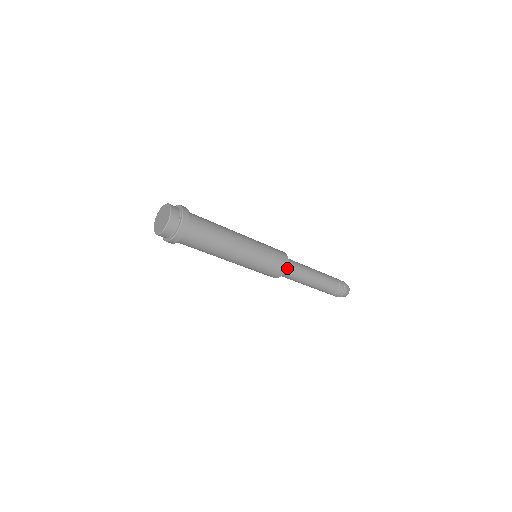
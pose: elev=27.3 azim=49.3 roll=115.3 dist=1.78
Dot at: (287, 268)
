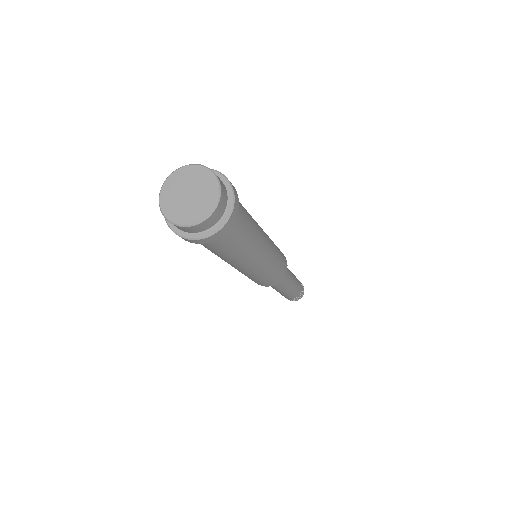
Dot at: occluded
